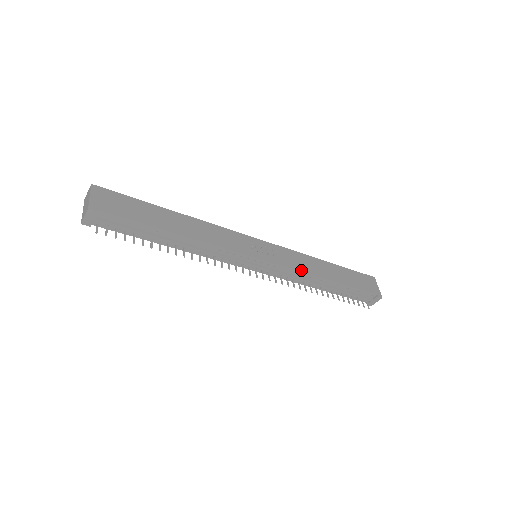
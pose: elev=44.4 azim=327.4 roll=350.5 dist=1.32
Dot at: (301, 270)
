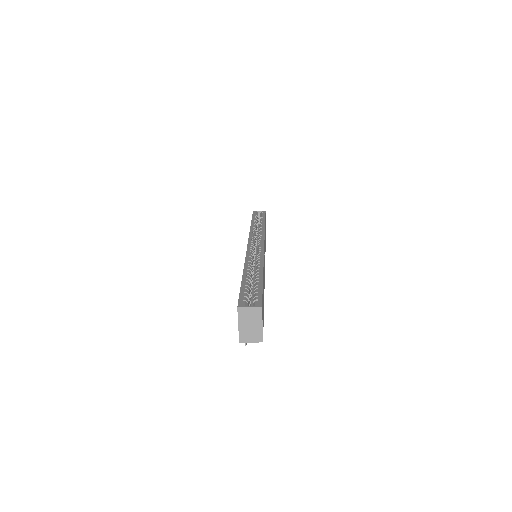
Dot at: occluded
